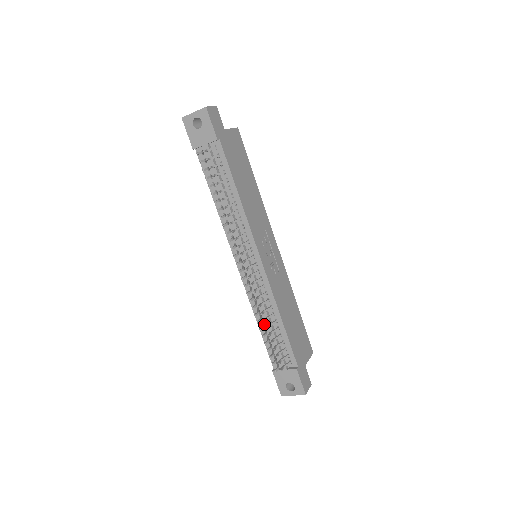
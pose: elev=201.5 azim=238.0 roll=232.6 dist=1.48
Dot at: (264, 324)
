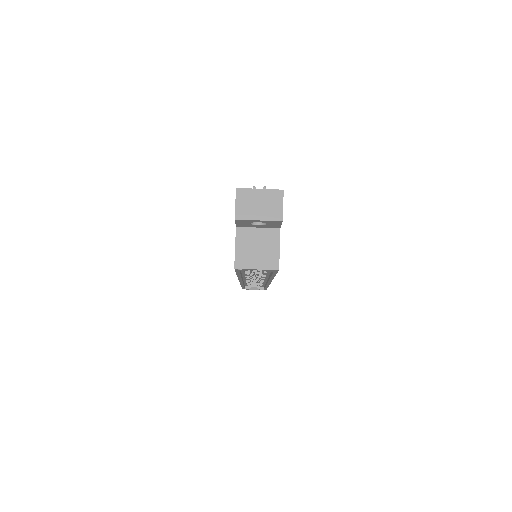
Dot at: occluded
